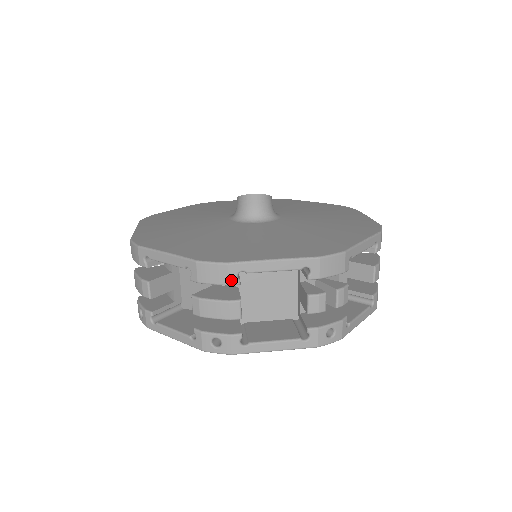
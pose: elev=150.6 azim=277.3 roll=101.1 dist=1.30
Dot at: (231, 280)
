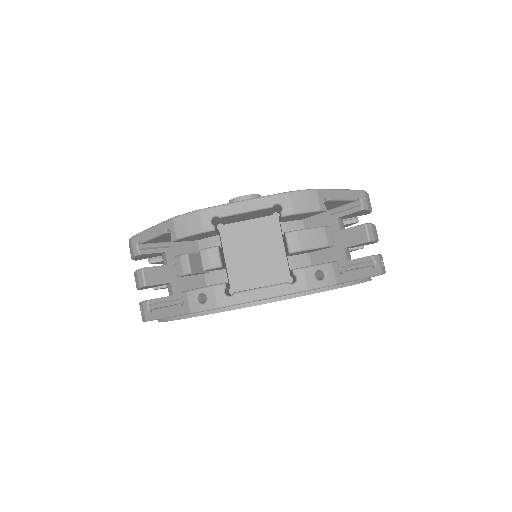
Dot at: (134, 251)
